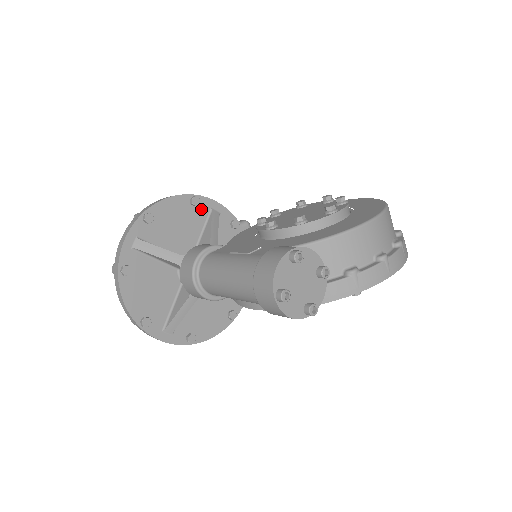
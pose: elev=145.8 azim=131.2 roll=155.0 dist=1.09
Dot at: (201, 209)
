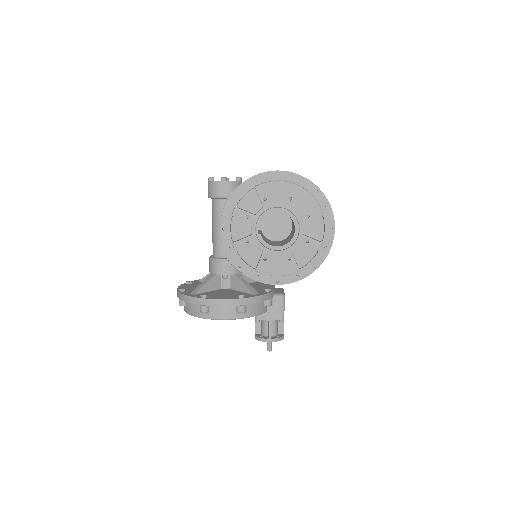
Dot at: occluded
